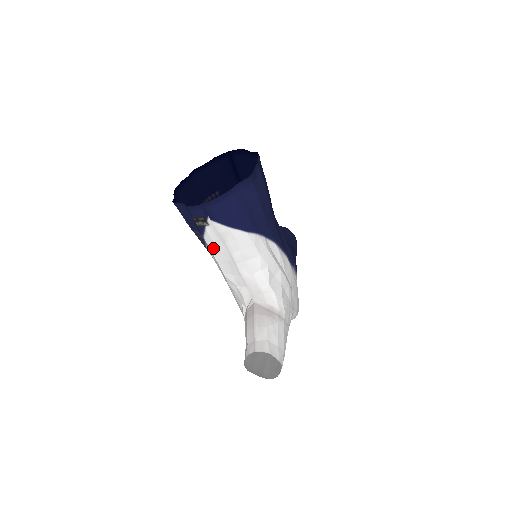
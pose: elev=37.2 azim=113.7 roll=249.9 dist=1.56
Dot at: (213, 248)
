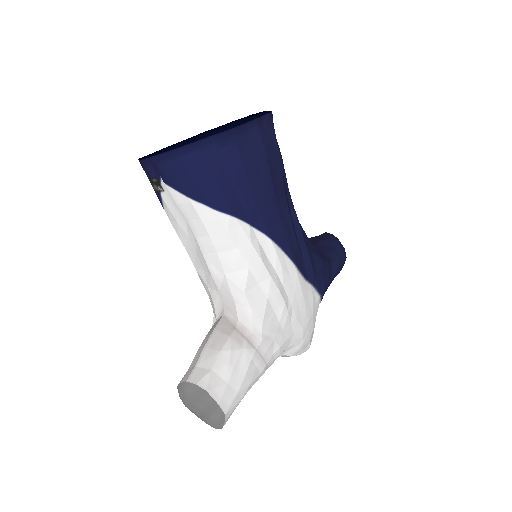
Dot at: (176, 227)
